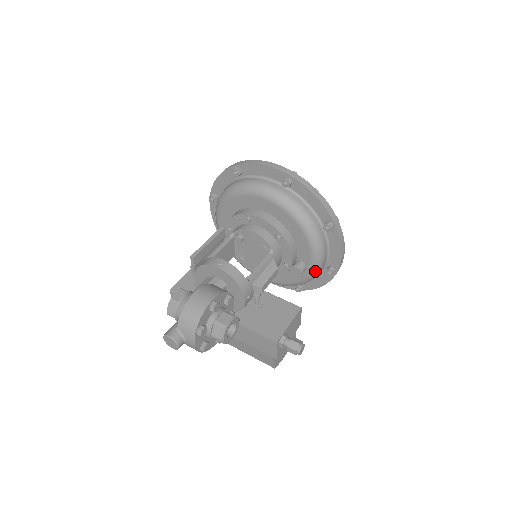
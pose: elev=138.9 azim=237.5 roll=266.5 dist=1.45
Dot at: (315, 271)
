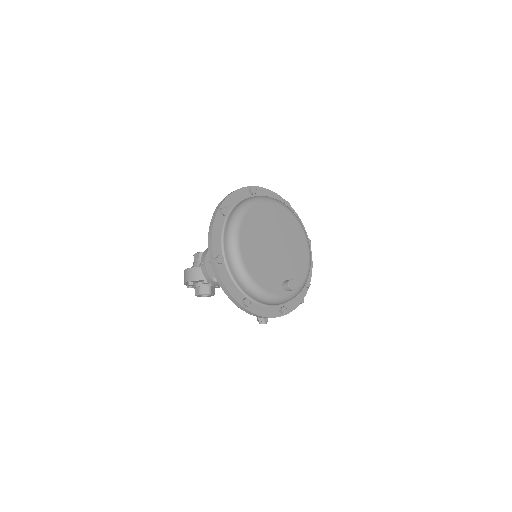
Dot at: occluded
